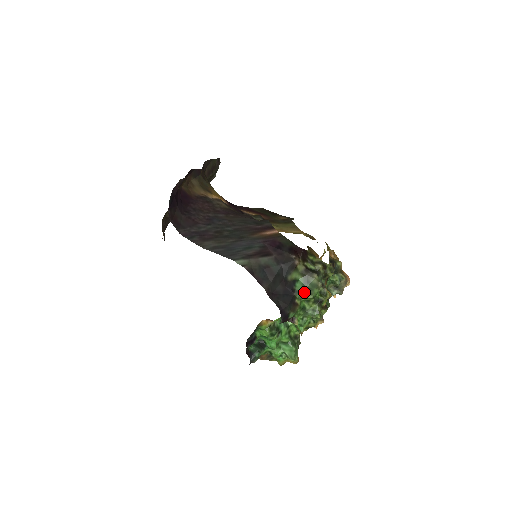
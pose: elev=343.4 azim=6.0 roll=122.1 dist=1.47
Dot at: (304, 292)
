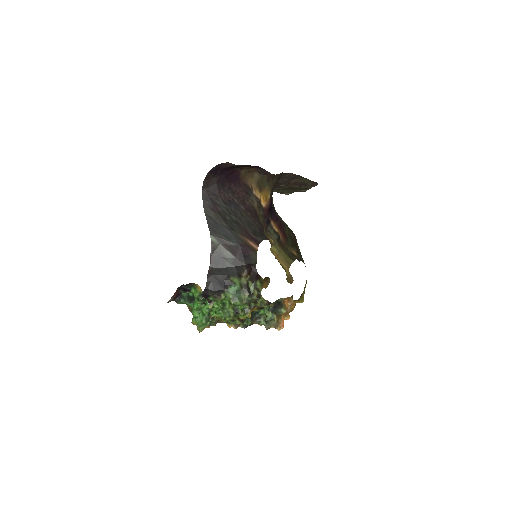
Dot at: (231, 295)
